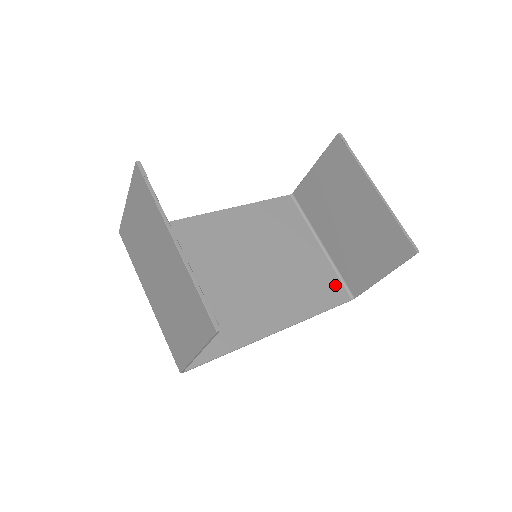
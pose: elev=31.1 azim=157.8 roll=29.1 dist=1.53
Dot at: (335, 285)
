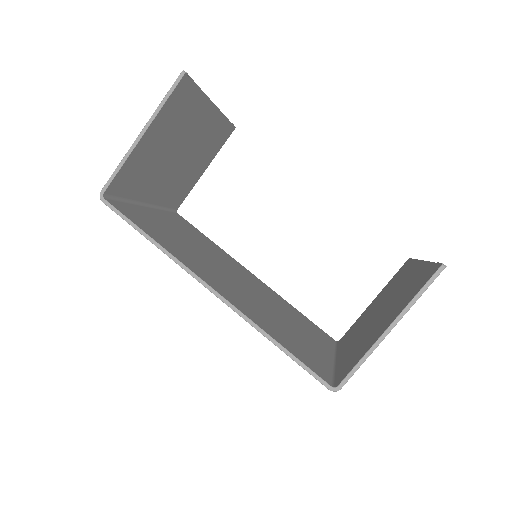
Dot at: (321, 367)
